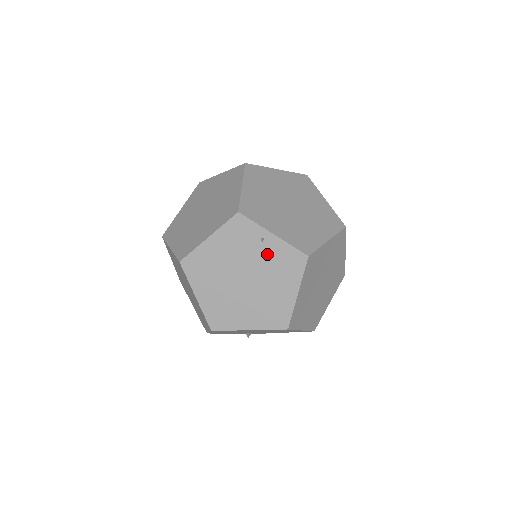
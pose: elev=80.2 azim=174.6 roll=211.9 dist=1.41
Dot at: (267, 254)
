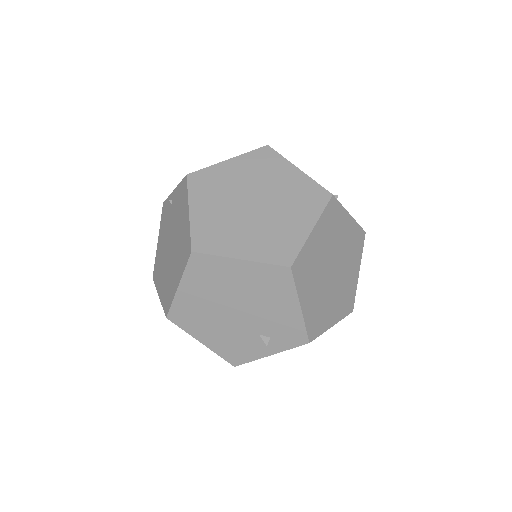
Dot at: (174, 208)
